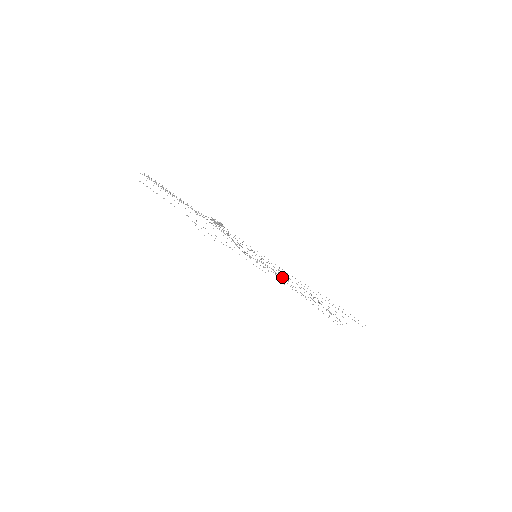
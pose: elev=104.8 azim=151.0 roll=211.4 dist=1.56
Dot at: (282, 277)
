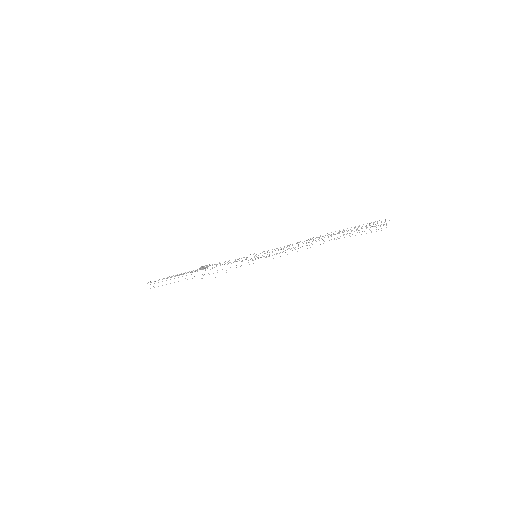
Dot at: occluded
